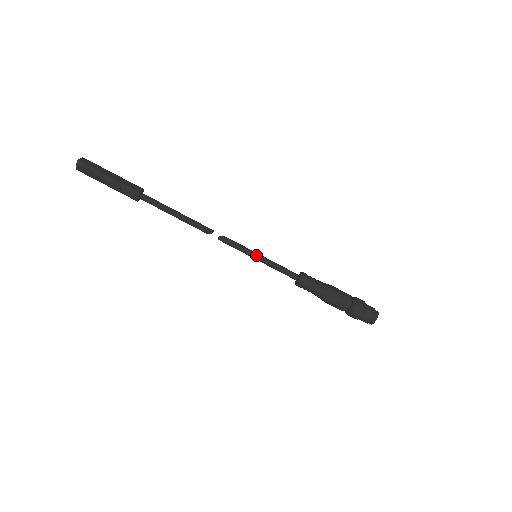
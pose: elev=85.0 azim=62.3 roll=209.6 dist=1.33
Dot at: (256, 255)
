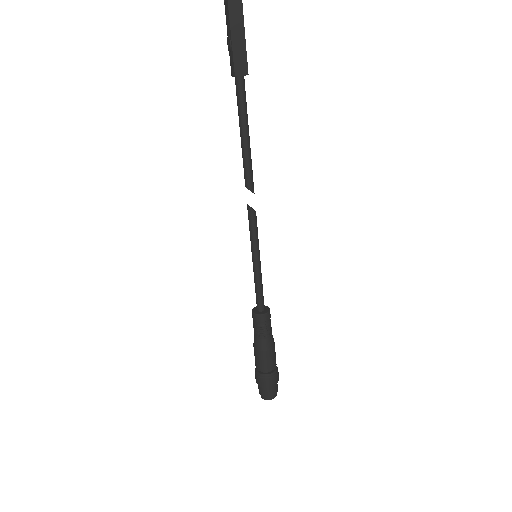
Dot at: (254, 257)
